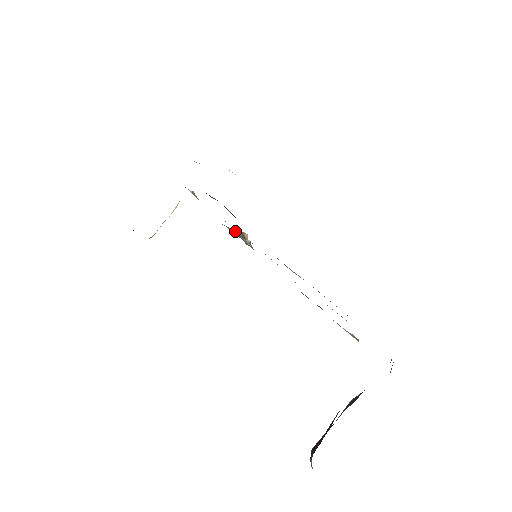
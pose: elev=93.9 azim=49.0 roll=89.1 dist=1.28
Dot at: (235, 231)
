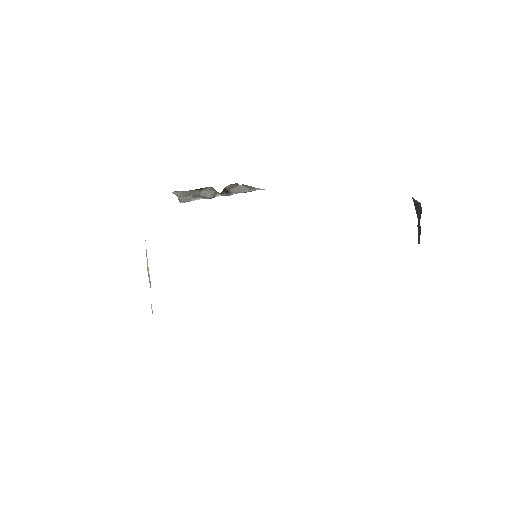
Dot at: occluded
